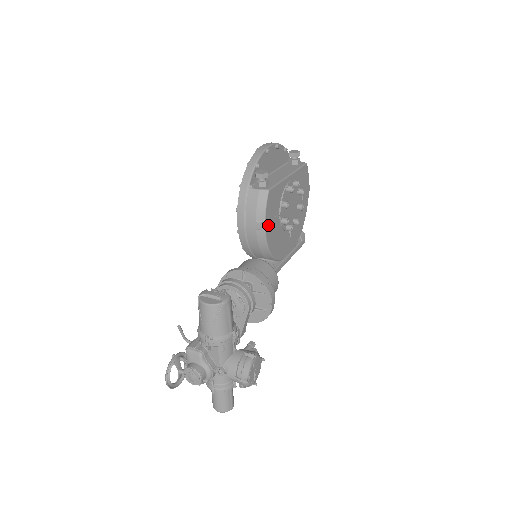
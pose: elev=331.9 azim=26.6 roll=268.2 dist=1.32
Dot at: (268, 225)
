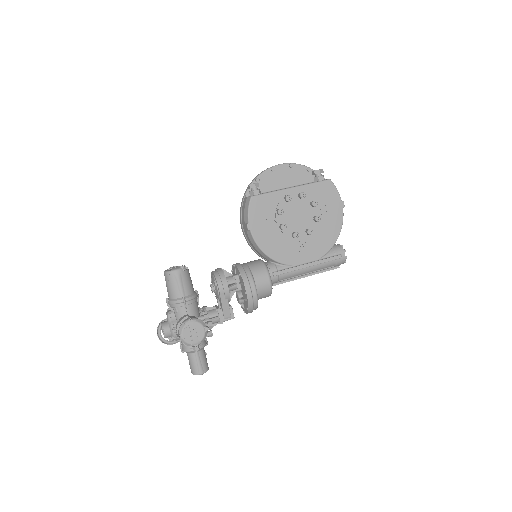
Dot at: (255, 227)
